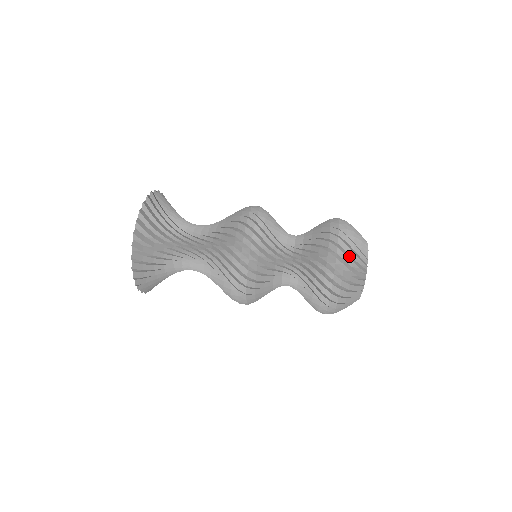
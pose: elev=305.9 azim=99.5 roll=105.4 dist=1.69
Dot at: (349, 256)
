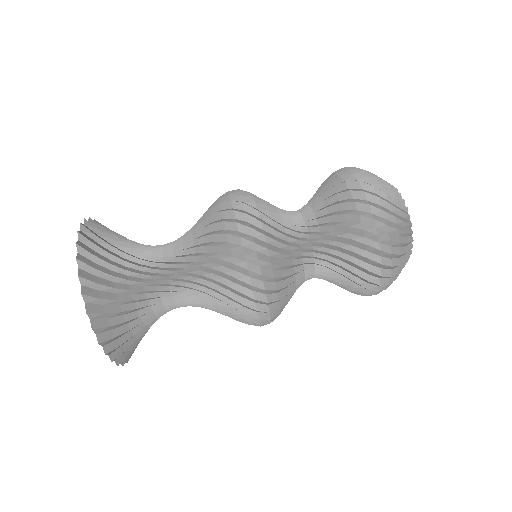
Dot at: (394, 238)
